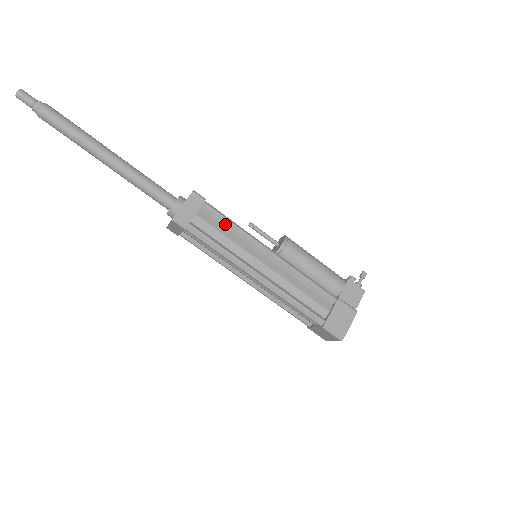
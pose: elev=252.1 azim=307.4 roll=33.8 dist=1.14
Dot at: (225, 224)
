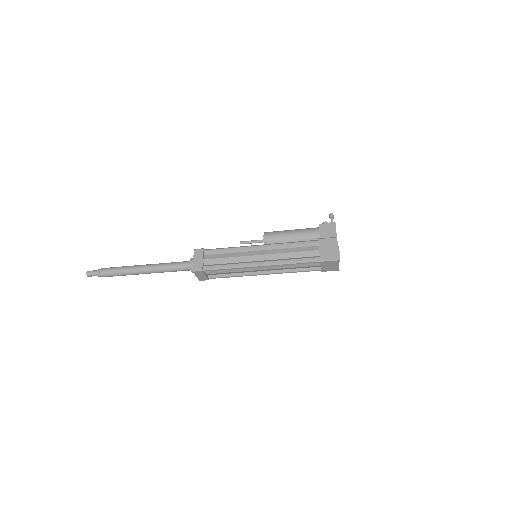
Dot at: (223, 252)
